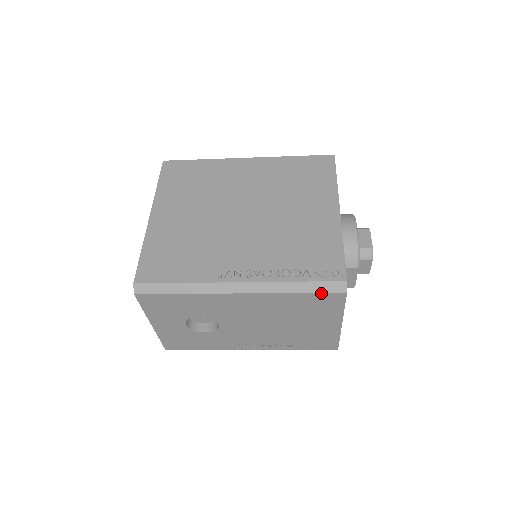
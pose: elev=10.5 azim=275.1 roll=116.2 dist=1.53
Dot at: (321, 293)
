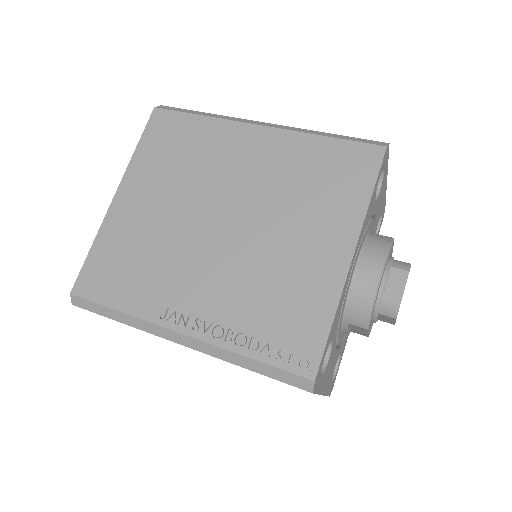
Dot at: (279, 380)
